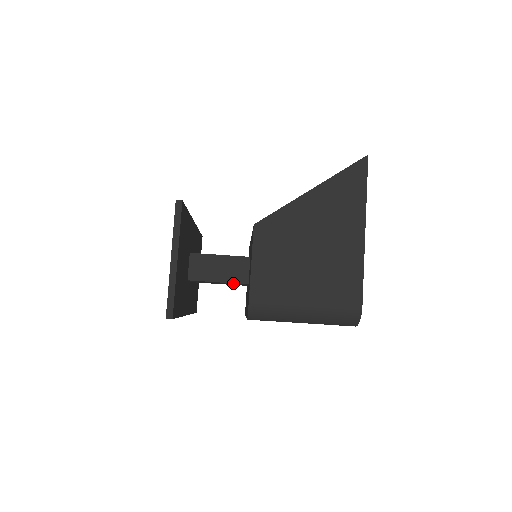
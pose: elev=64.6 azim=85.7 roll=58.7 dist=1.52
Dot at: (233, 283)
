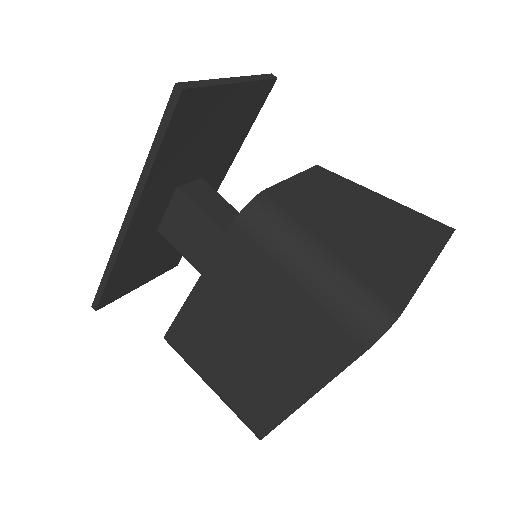
Dot at: (220, 233)
